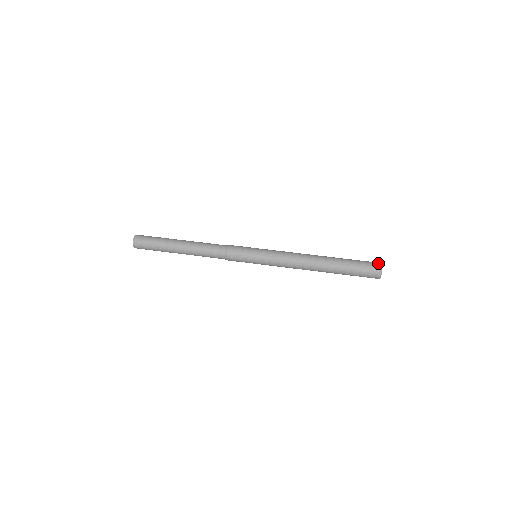
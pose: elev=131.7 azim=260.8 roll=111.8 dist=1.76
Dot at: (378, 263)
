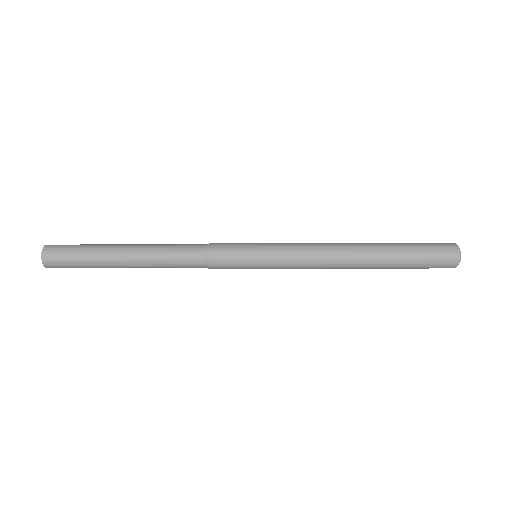
Dot at: occluded
